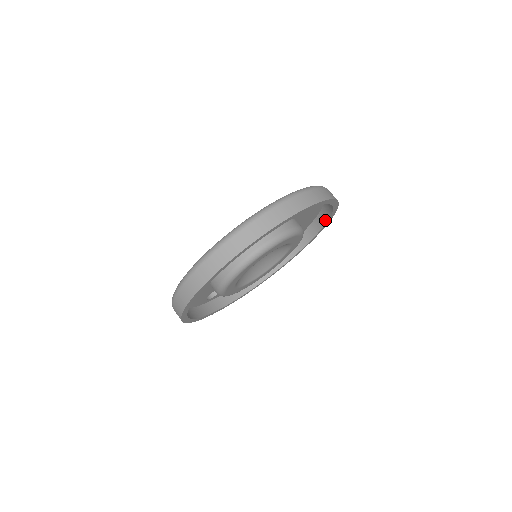
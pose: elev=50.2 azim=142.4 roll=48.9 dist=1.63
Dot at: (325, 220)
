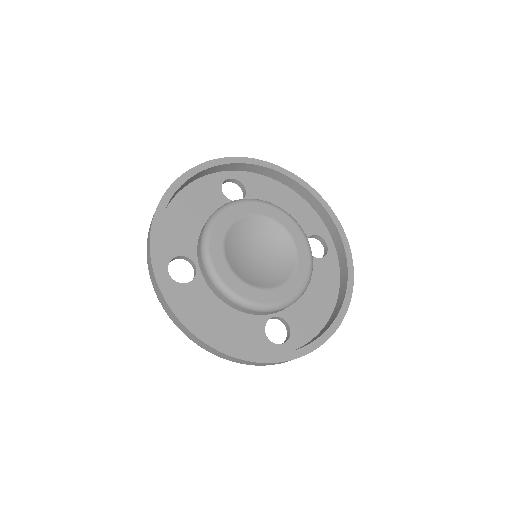
Dot at: (307, 193)
